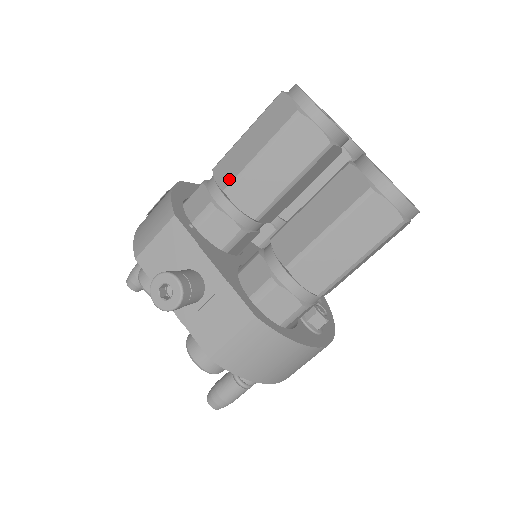
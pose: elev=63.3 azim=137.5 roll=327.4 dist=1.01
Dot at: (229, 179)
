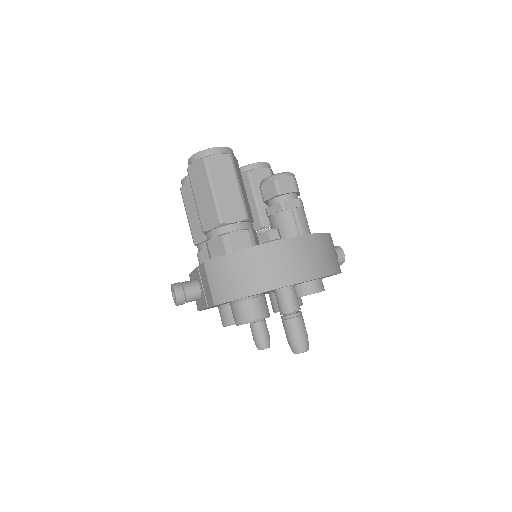
Dot at: occluded
